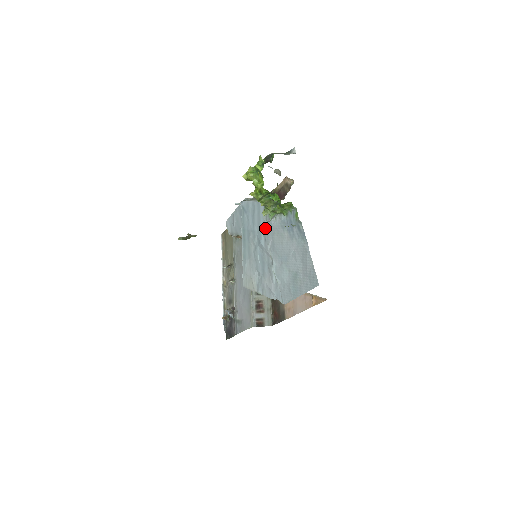
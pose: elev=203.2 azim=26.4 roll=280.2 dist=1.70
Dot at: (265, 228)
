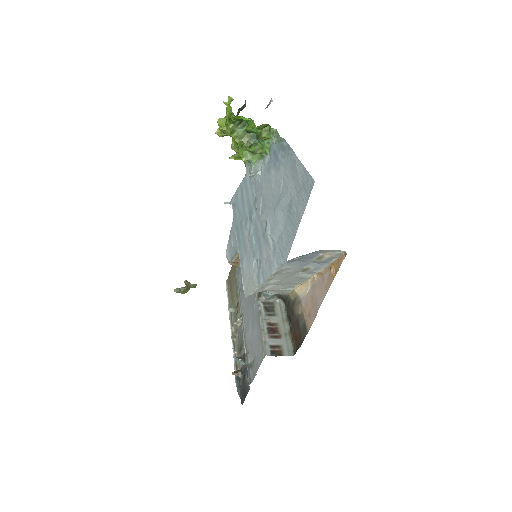
Dot at: (254, 196)
